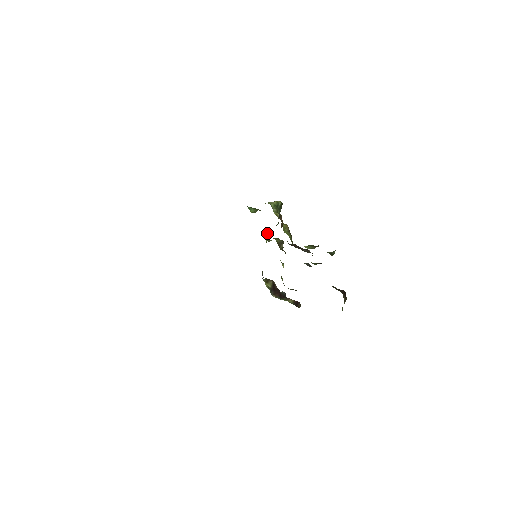
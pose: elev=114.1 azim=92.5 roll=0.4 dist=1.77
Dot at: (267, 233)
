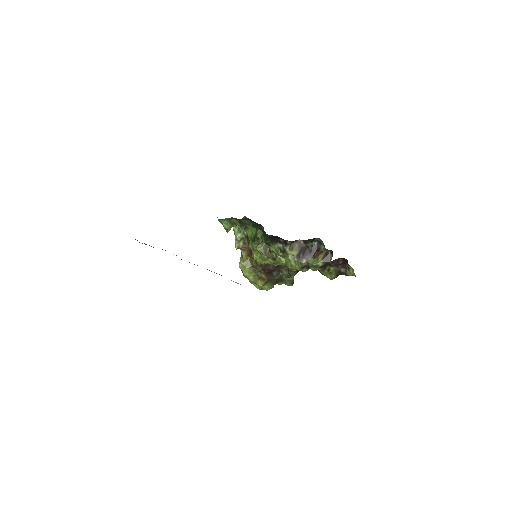
Dot at: (256, 232)
